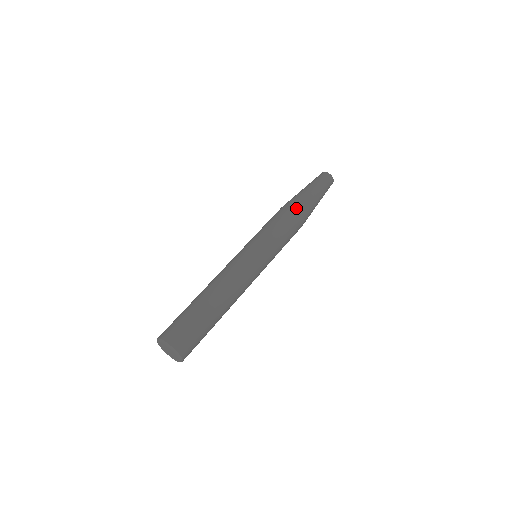
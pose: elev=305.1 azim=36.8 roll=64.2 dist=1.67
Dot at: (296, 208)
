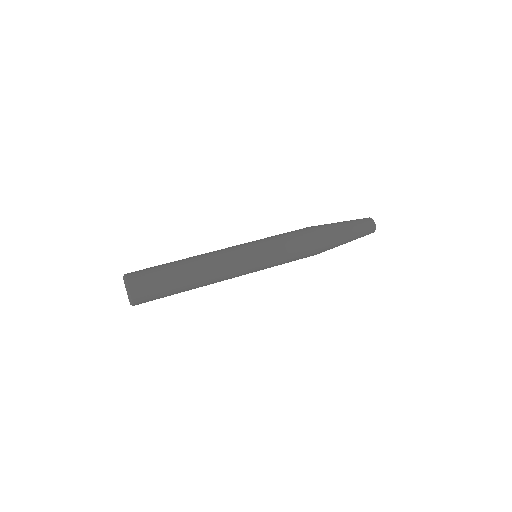
Dot at: (314, 227)
